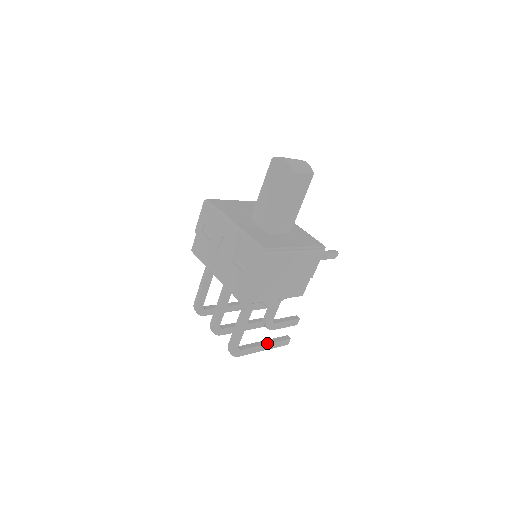
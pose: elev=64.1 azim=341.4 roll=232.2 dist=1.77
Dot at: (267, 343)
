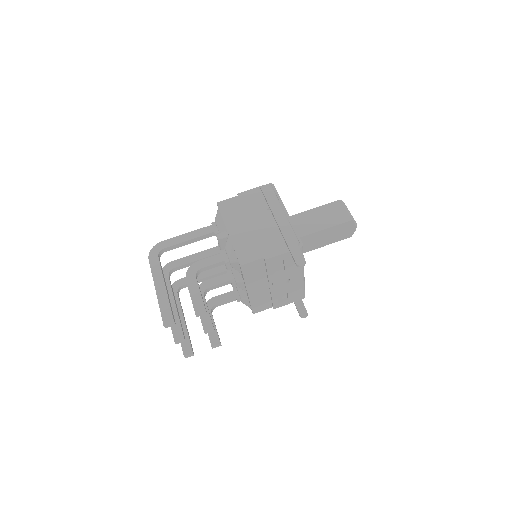
Dot at: (166, 288)
